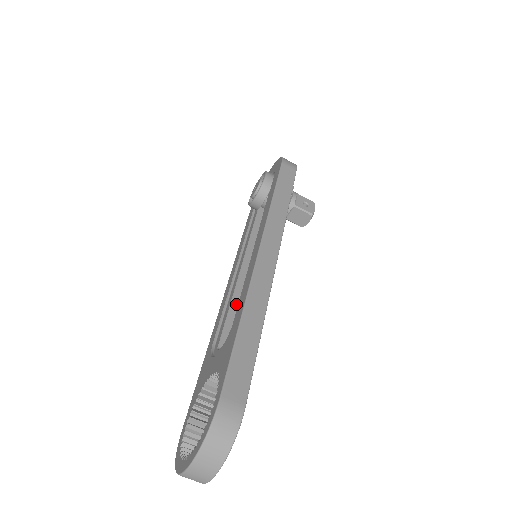
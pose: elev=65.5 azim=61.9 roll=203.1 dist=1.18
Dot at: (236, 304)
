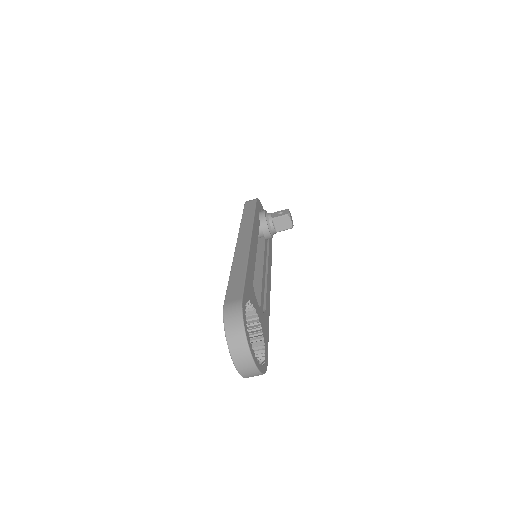
Dot at: (255, 286)
